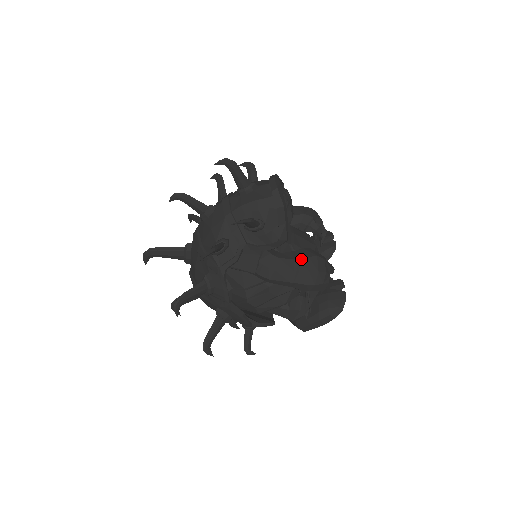
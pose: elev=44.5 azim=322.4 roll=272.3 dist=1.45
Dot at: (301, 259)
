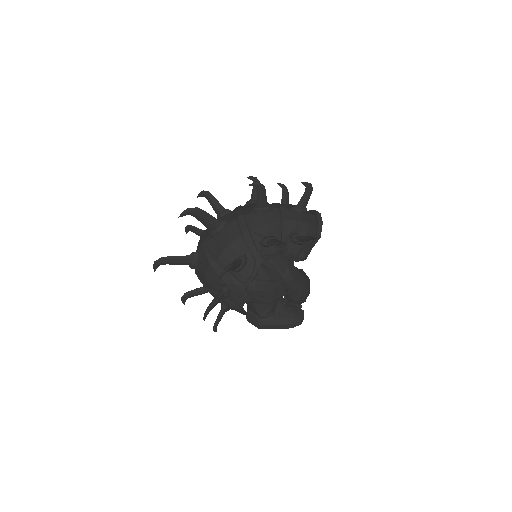
Dot at: (305, 277)
